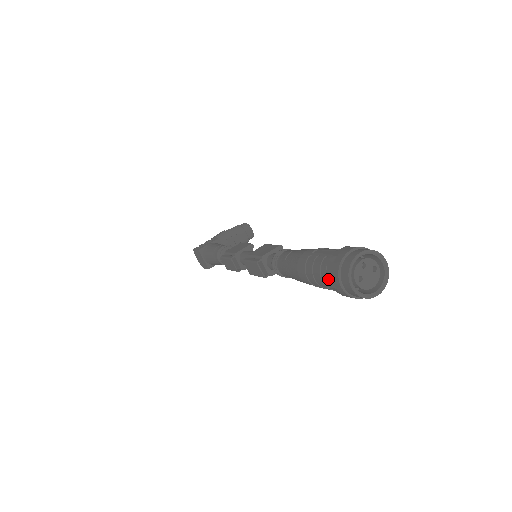
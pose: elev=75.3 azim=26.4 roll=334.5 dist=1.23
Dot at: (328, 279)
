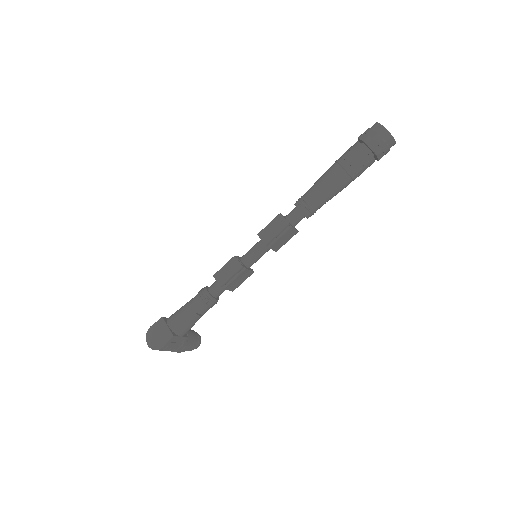
Dot at: (364, 139)
